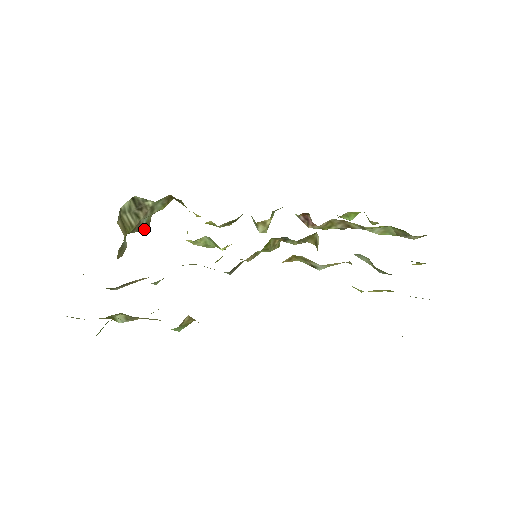
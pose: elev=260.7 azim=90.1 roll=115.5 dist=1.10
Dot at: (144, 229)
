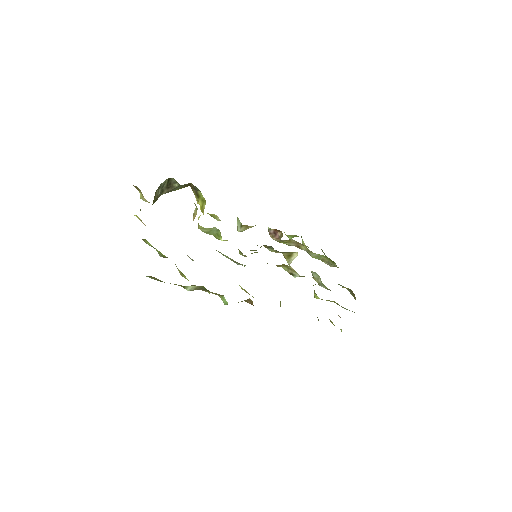
Dot at: occluded
